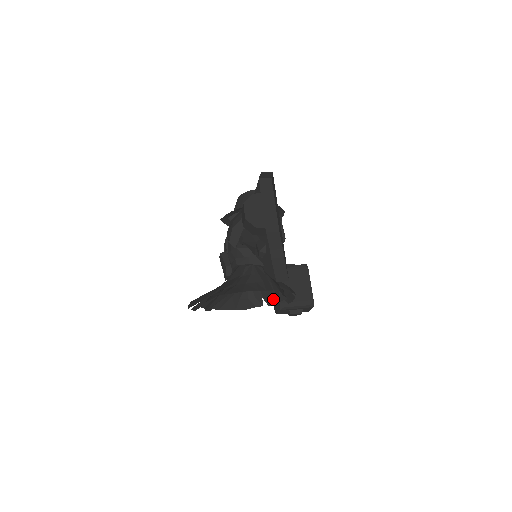
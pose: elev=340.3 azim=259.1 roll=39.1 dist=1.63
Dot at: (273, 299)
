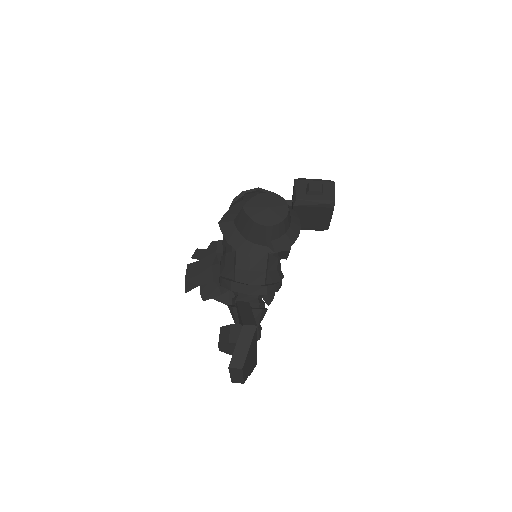
Dot at: occluded
